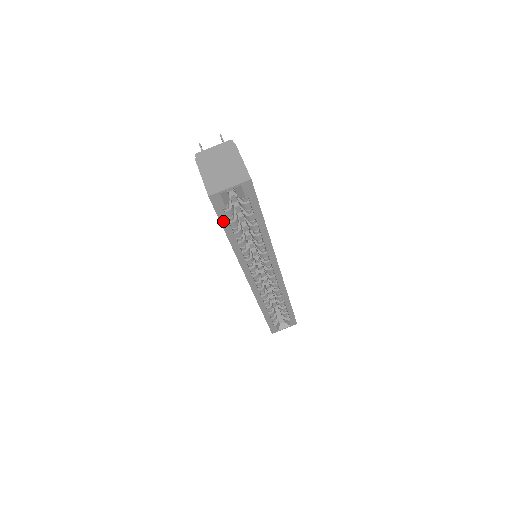
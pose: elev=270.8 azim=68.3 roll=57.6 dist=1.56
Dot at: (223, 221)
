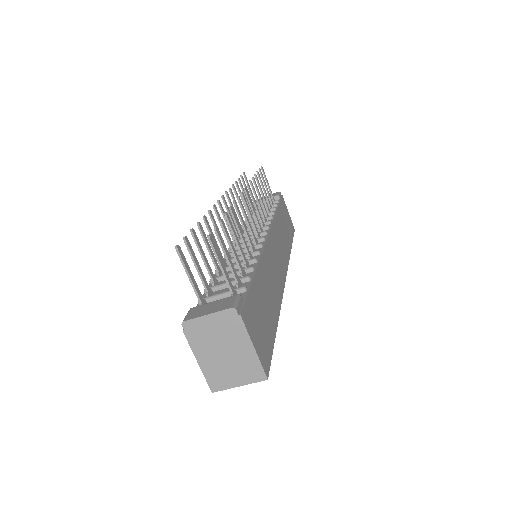
Dot at: occluded
